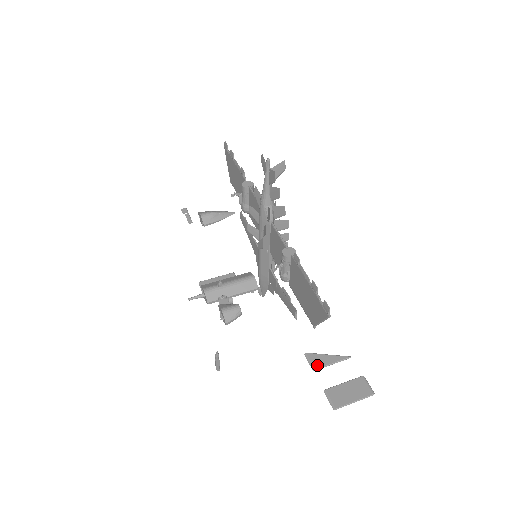
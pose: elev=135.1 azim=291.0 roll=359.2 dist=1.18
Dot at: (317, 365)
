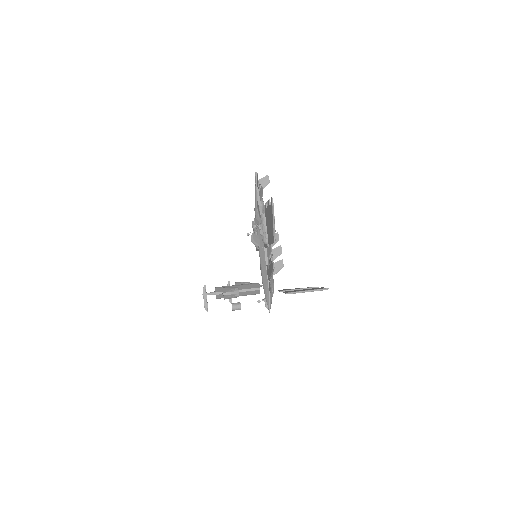
Dot at: (285, 290)
